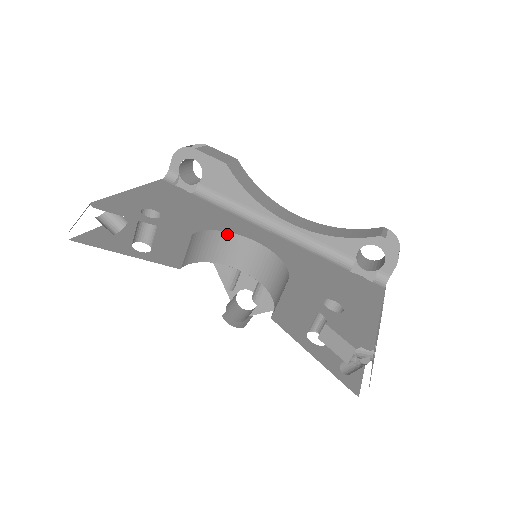
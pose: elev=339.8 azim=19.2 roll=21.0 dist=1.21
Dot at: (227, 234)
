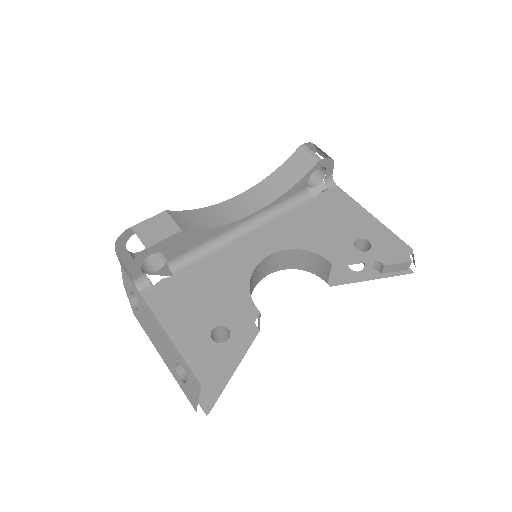
Dot at: (252, 275)
